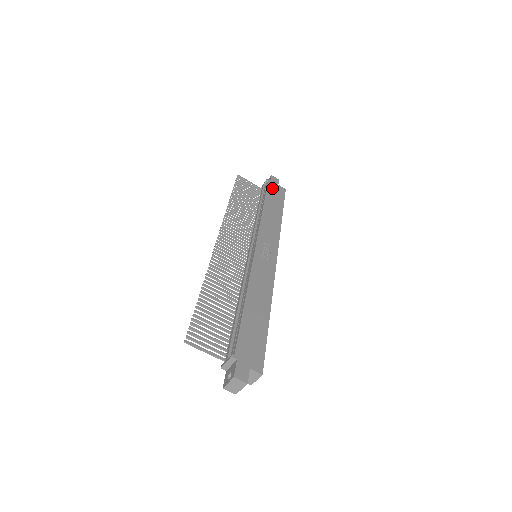
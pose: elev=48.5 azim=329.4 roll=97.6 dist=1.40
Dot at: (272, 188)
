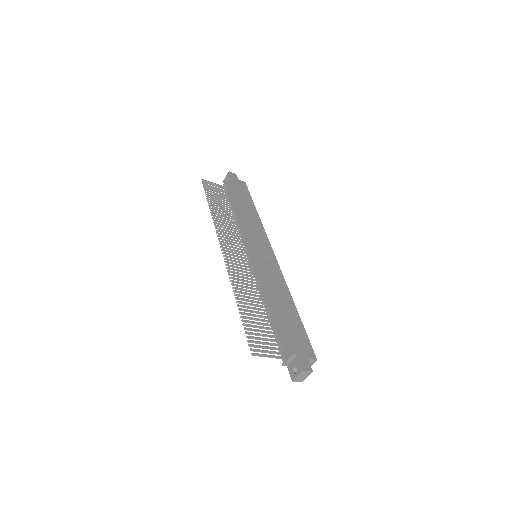
Dot at: (236, 185)
